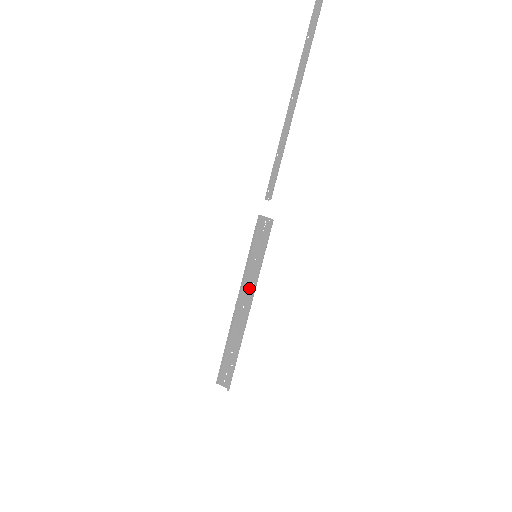
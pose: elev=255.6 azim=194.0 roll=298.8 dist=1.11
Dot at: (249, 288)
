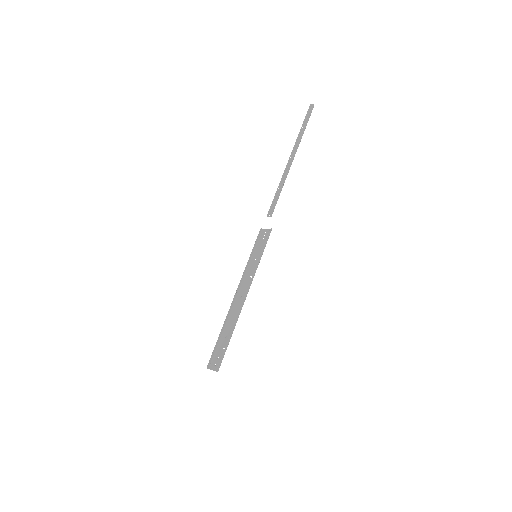
Dot at: (248, 281)
